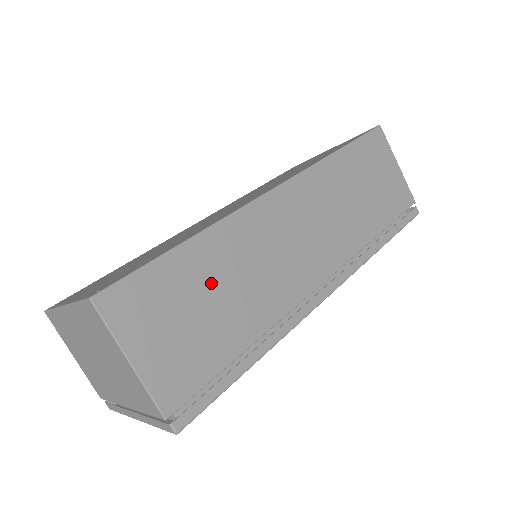
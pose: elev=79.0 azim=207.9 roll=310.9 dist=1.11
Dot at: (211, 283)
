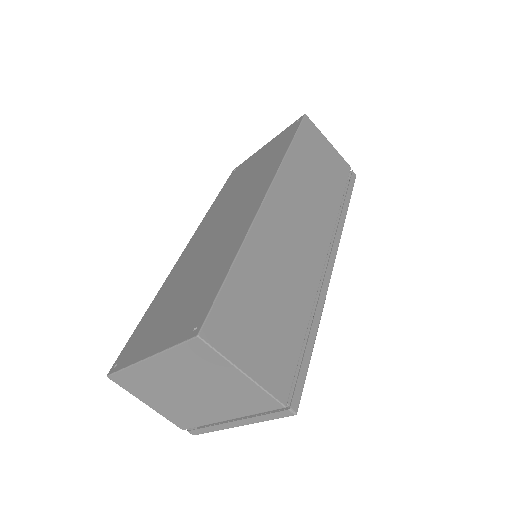
Dot at: (264, 288)
